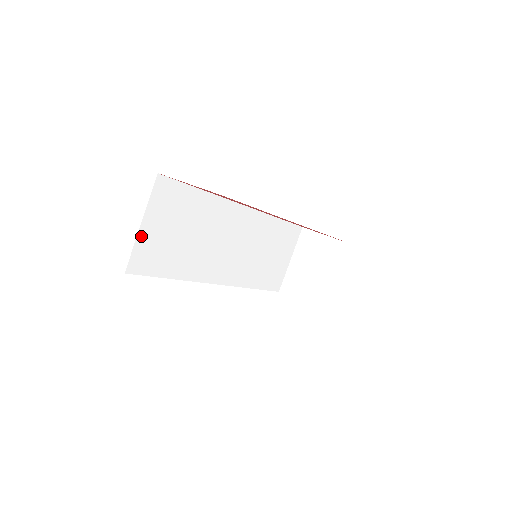
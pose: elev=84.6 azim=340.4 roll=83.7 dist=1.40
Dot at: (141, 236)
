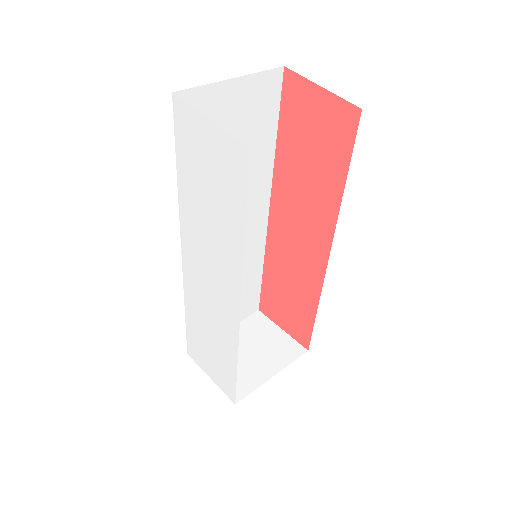
Dot at: (219, 88)
